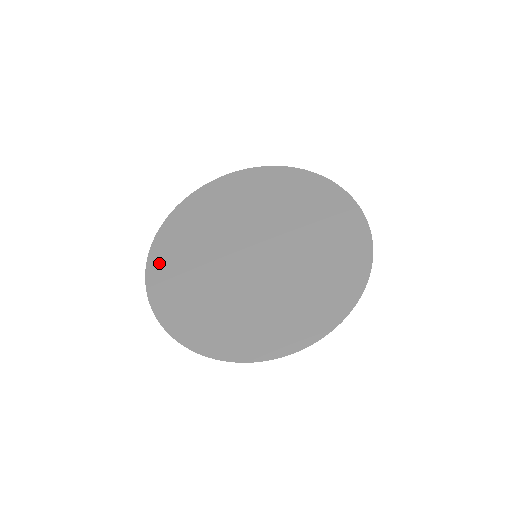
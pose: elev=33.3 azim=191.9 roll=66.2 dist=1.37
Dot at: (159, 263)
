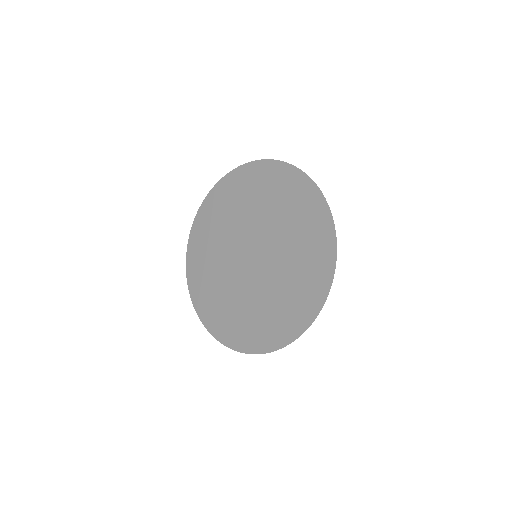
Dot at: (209, 317)
